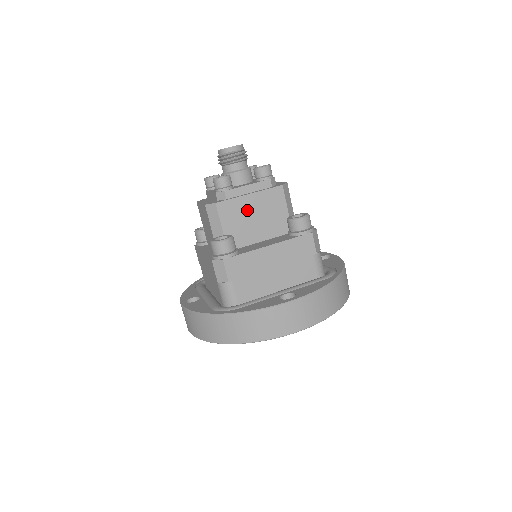
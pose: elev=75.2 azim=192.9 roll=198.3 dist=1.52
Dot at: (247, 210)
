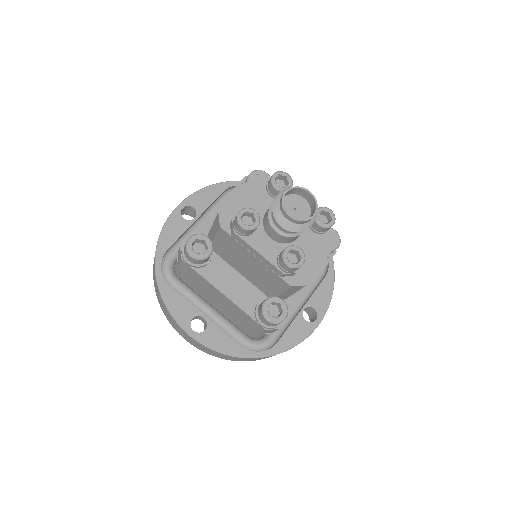
Dot at: (245, 257)
